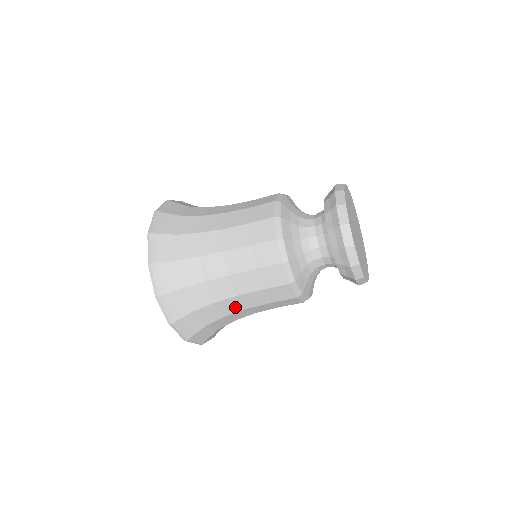
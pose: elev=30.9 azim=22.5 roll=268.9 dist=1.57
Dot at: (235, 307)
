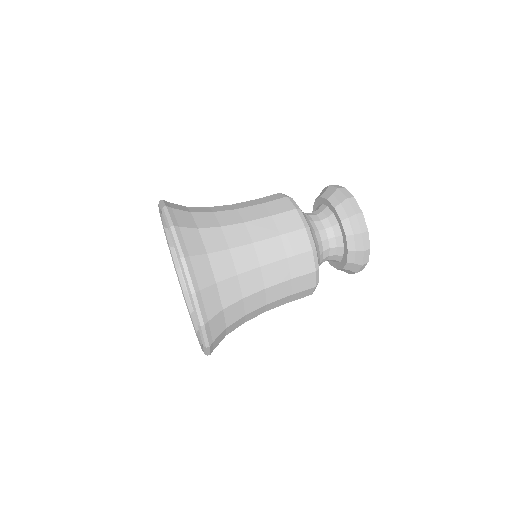
Dot at: occluded
